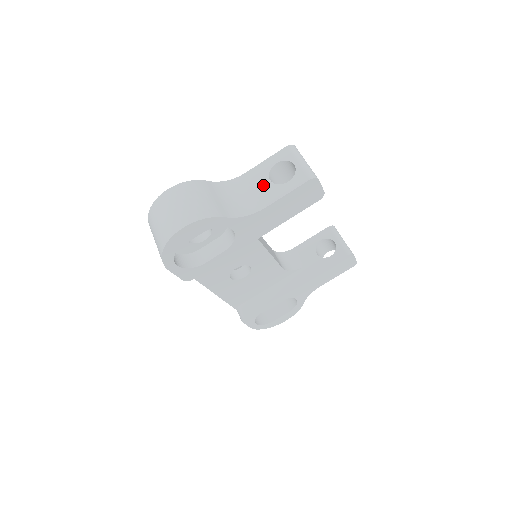
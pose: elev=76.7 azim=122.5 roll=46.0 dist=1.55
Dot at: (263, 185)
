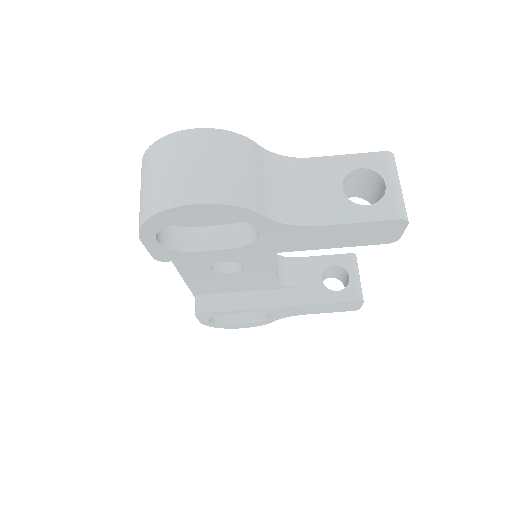
Dot at: (330, 190)
